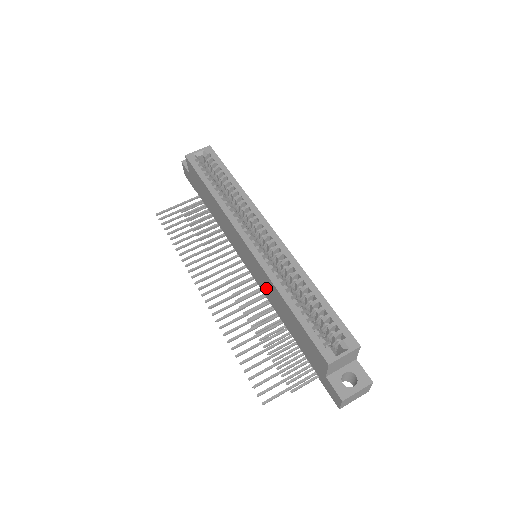
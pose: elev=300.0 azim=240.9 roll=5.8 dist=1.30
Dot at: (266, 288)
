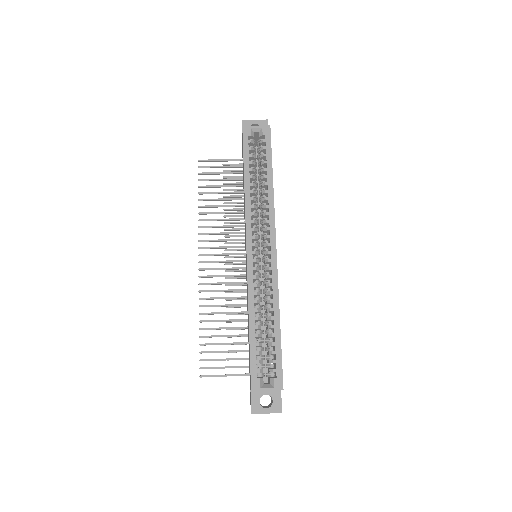
Dot at: occluded
